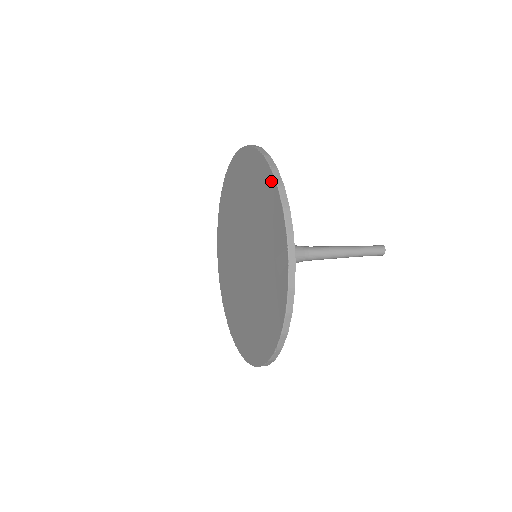
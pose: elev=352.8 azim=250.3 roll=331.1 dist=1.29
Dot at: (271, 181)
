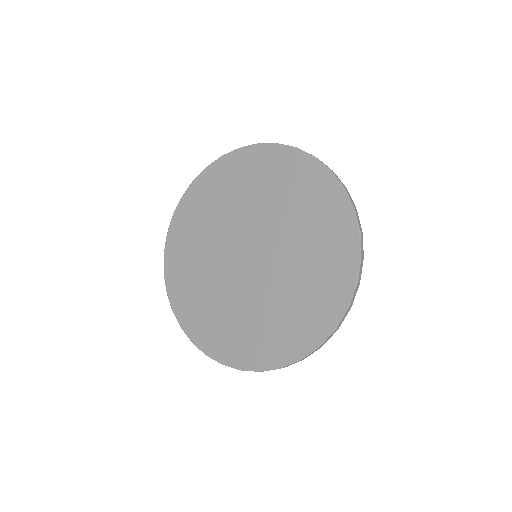
Dot at: (316, 167)
